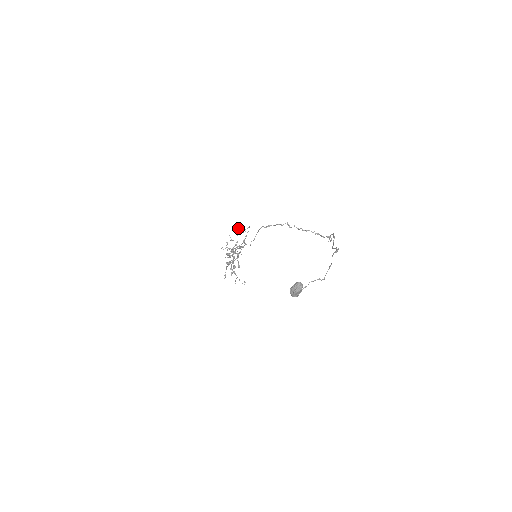
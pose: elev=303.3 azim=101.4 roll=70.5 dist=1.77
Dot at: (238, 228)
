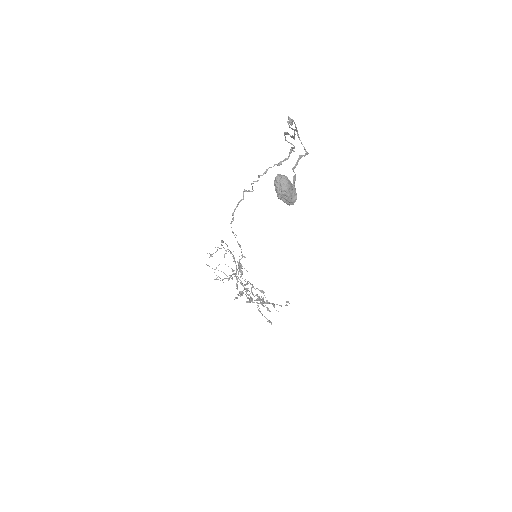
Dot at: (213, 253)
